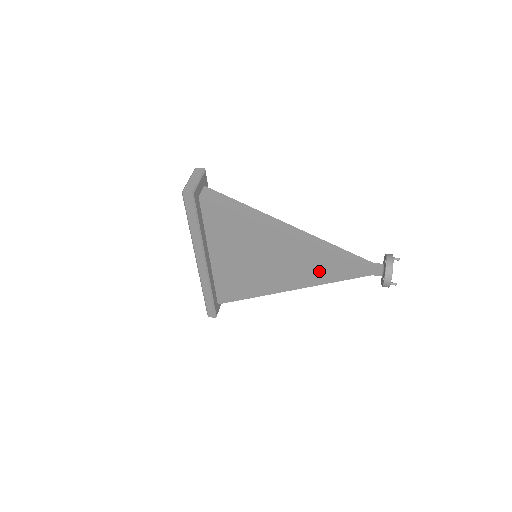
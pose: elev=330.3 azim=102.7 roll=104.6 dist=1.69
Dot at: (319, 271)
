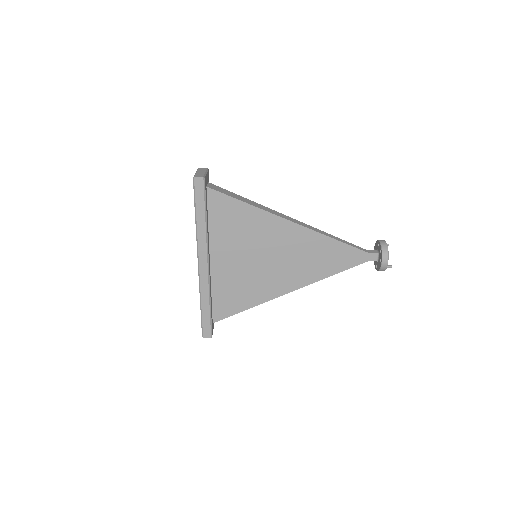
Dot at: (319, 263)
